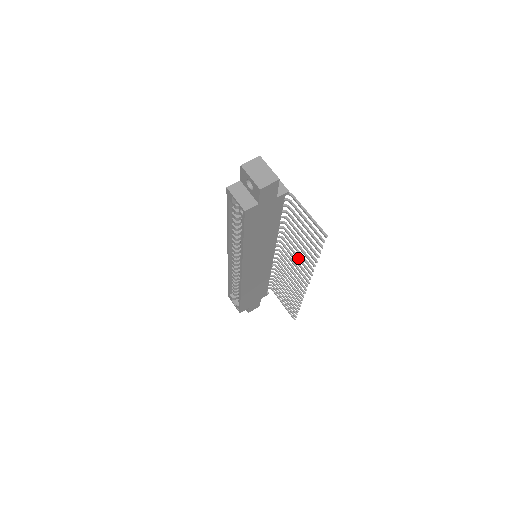
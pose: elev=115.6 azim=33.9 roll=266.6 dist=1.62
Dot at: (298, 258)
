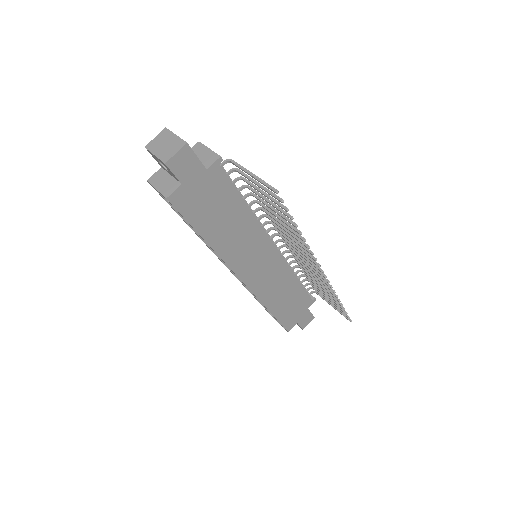
Dot at: (292, 239)
